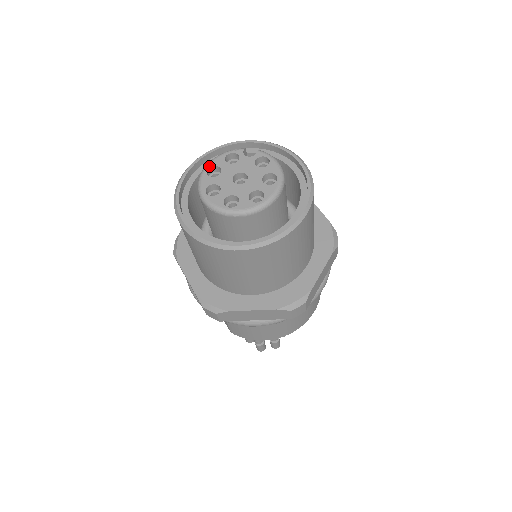
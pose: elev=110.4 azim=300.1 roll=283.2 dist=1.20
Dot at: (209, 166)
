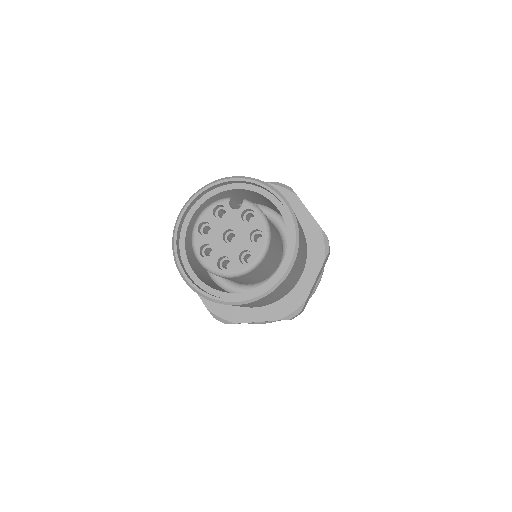
Dot at: (199, 222)
